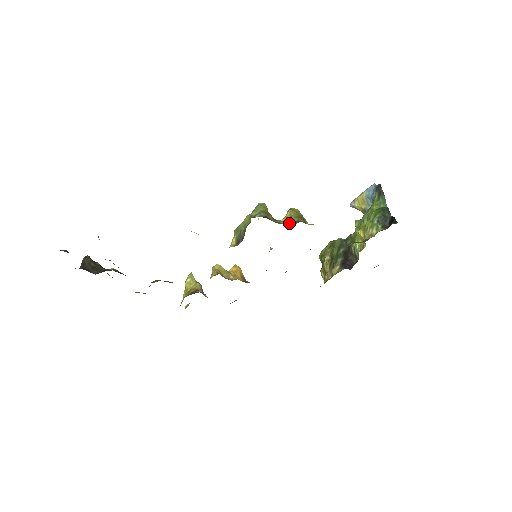
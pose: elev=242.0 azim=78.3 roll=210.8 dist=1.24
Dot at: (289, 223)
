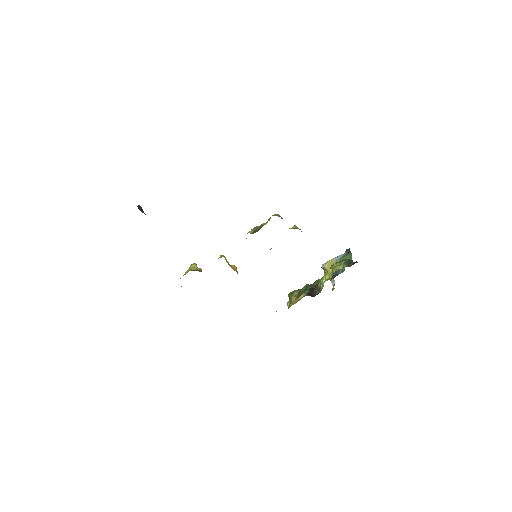
Dot at: occluded
